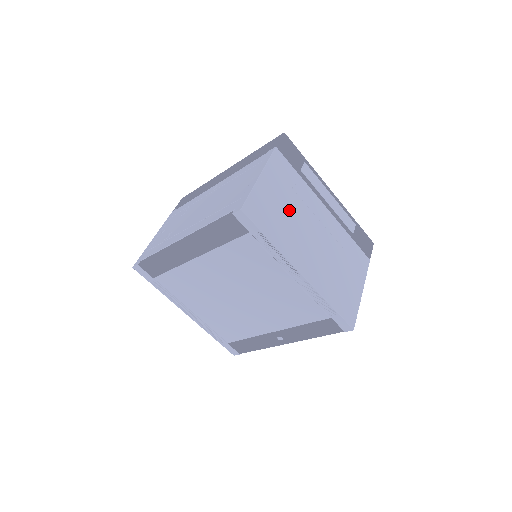
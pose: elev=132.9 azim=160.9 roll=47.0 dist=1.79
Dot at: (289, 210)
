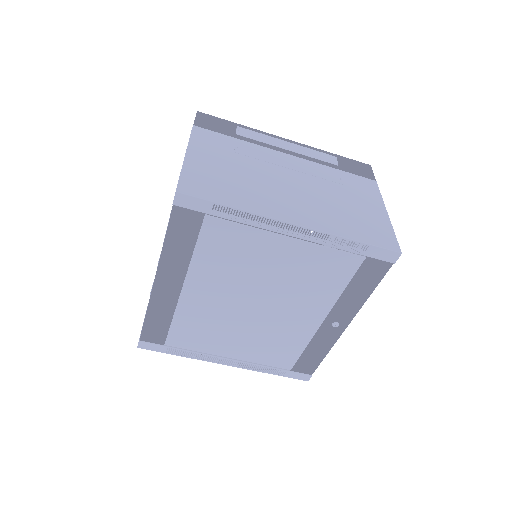
Dot at: (241, 172)
